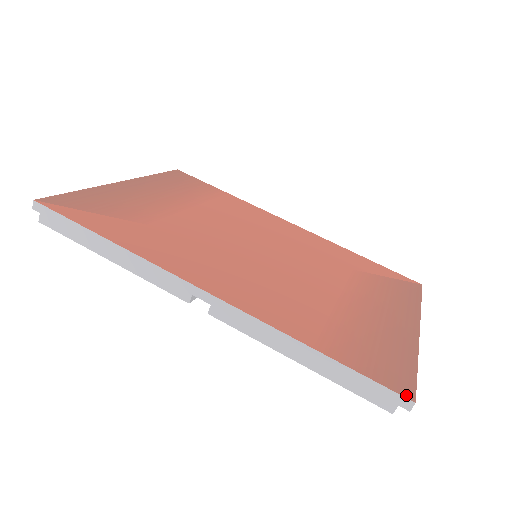
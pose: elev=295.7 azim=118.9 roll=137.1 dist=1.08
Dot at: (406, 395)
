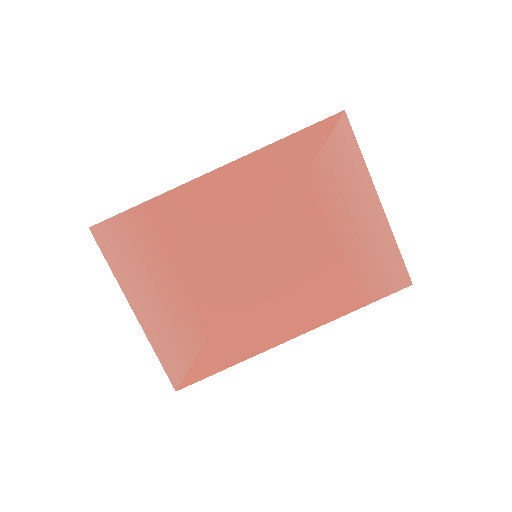
Dot at: (407, 285)
